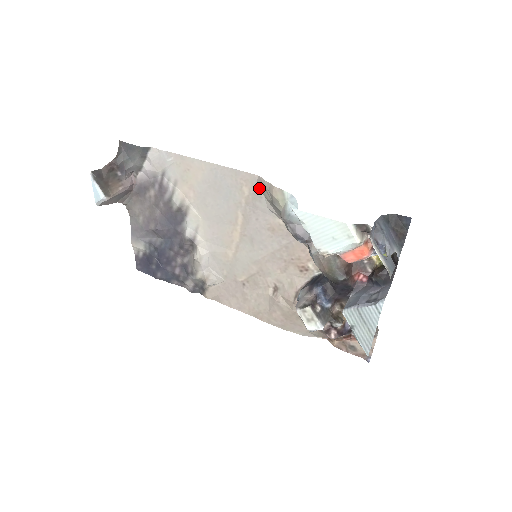
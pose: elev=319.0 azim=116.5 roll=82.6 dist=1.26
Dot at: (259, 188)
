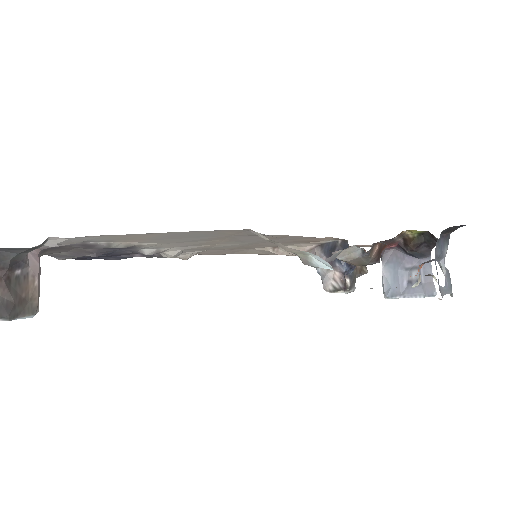
Dot at: (252, 232)
